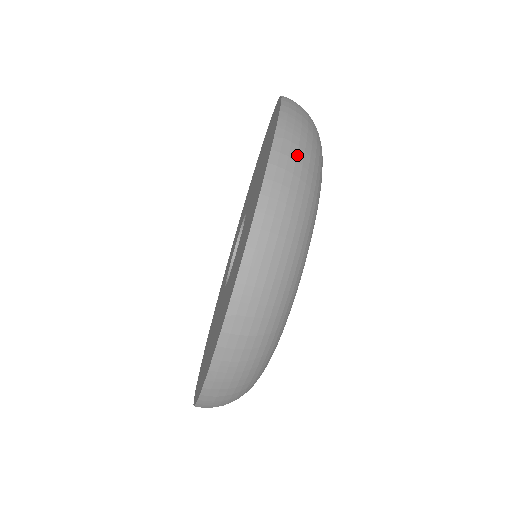
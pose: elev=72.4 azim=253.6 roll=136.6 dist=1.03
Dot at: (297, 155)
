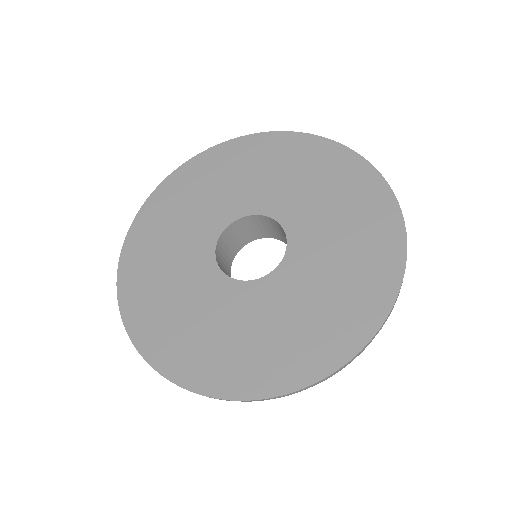
Dot at: occluded
